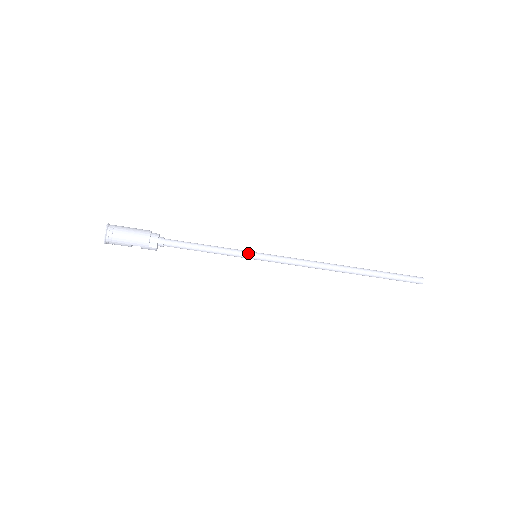
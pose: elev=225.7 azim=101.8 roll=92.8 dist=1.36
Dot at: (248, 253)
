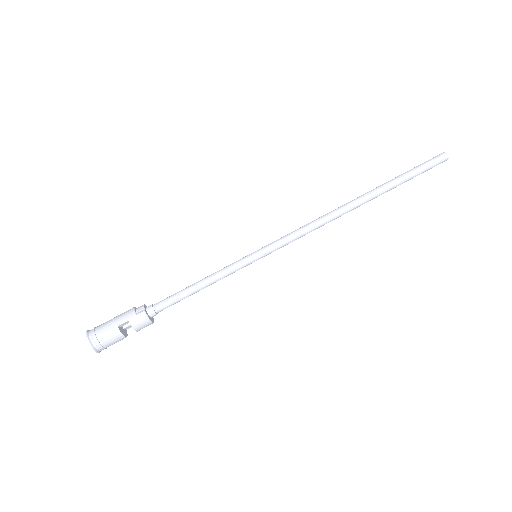
Dot at: (244, 257)
